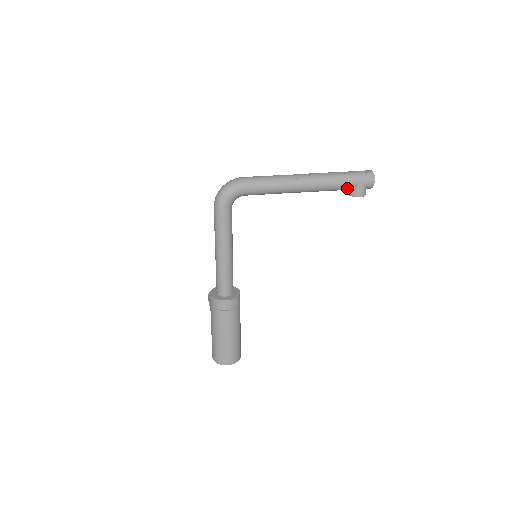
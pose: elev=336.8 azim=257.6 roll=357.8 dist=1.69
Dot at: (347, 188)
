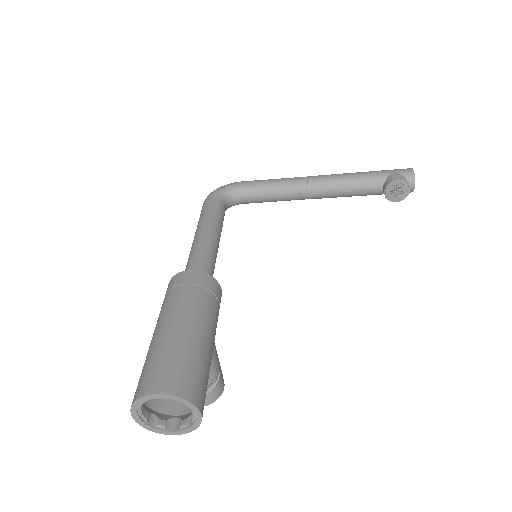
Dot at: (377, 179)
